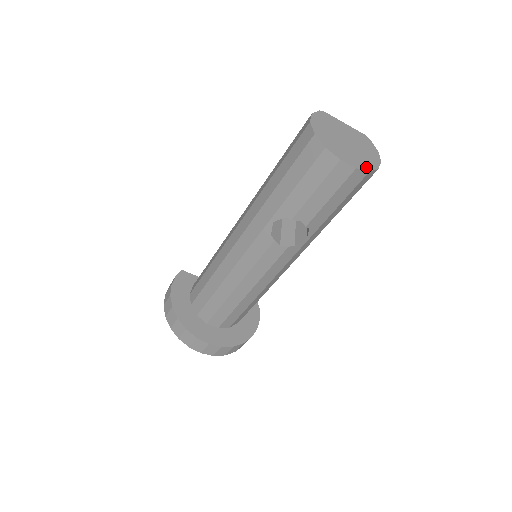
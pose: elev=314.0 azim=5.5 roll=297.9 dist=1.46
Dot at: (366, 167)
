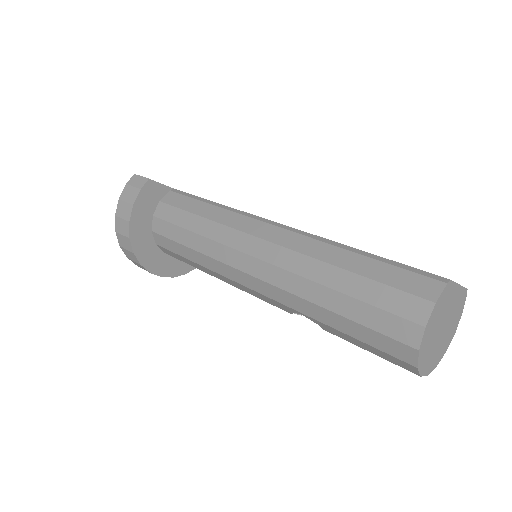
Dot at: (437, 362)
